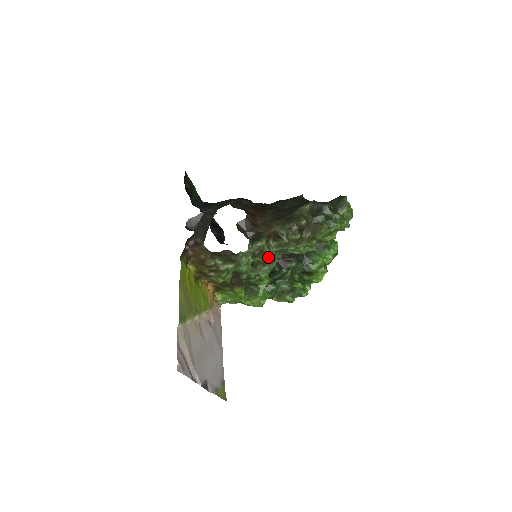
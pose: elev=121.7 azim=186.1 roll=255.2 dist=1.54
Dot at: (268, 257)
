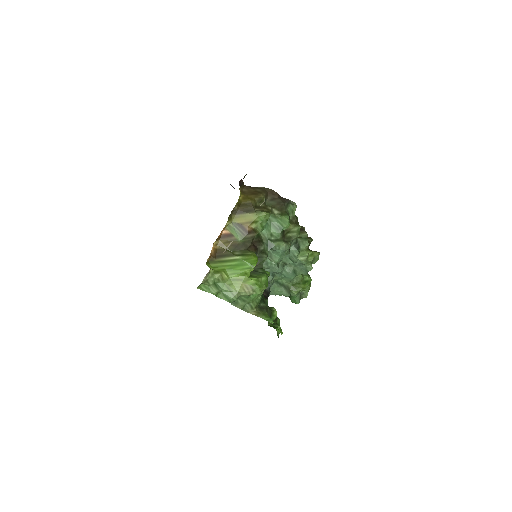
Dot at: (299, 231)
